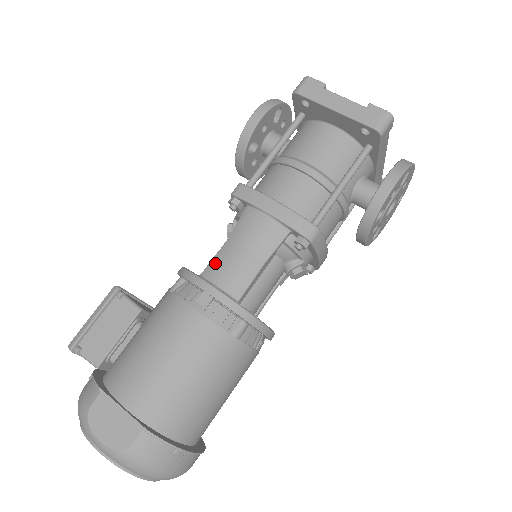
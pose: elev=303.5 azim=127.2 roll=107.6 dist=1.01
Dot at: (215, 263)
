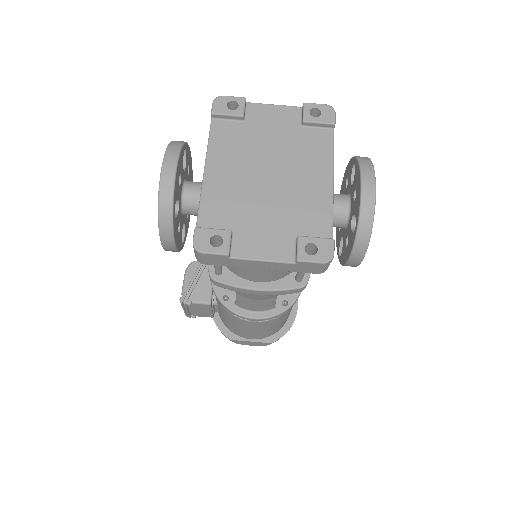
Dot at: (241, 303)
